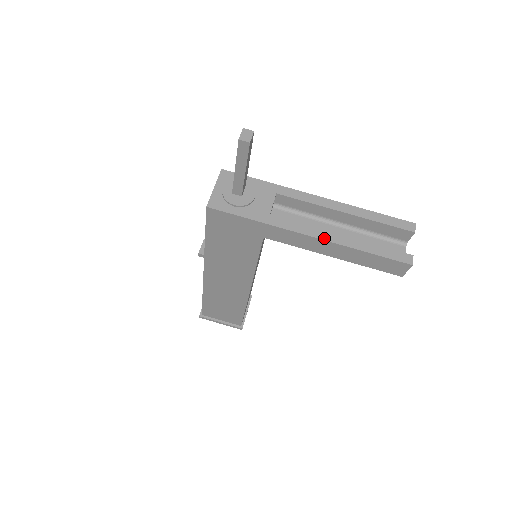
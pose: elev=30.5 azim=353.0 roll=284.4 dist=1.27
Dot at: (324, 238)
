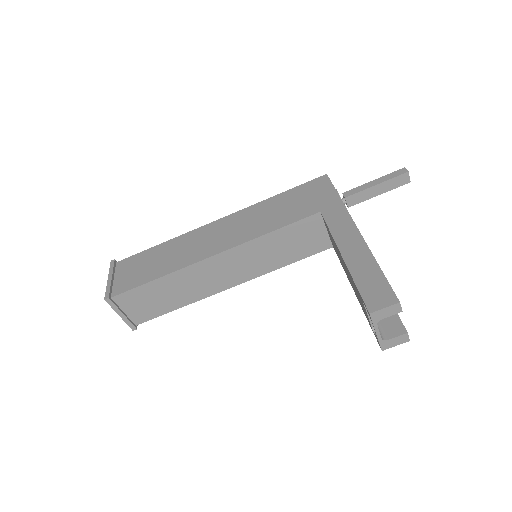
Dot at: (362, 236)
